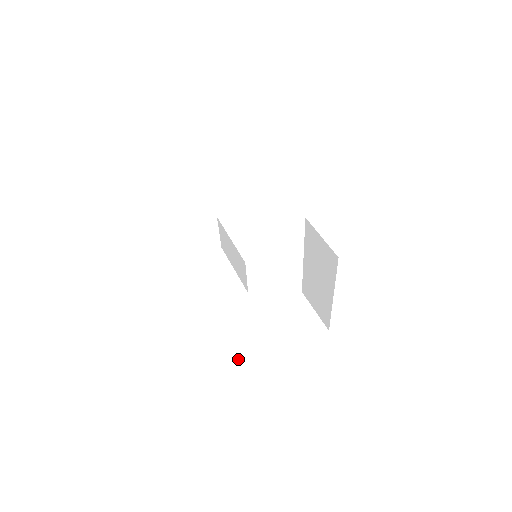
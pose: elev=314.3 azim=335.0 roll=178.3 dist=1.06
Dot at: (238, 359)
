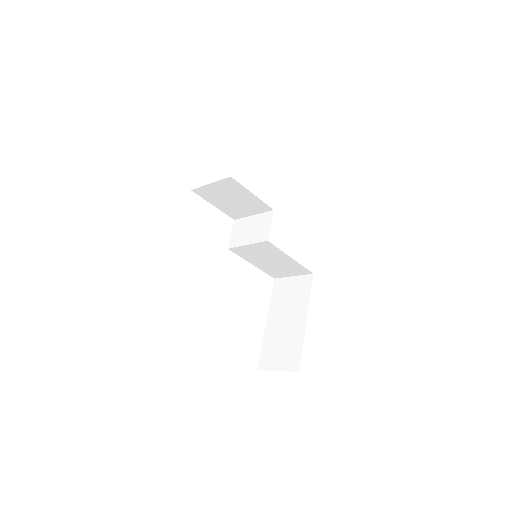
Dot at: occluded
